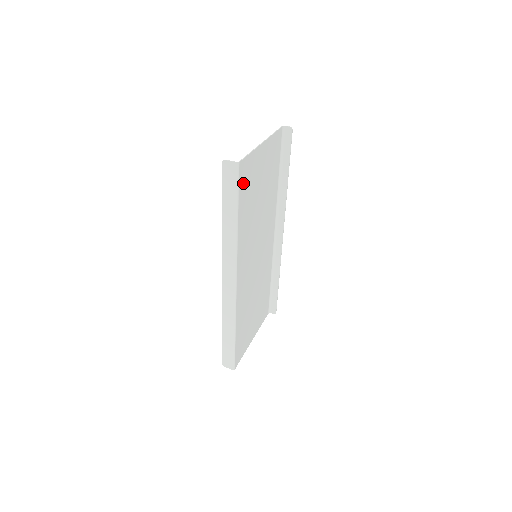
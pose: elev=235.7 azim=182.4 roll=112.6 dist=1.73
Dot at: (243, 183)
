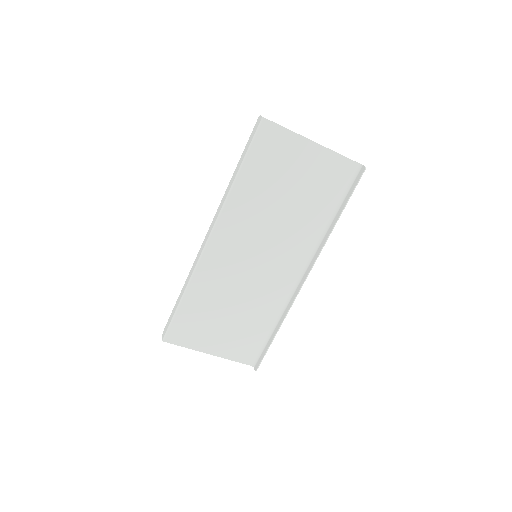
Dot at: (263, 146)
